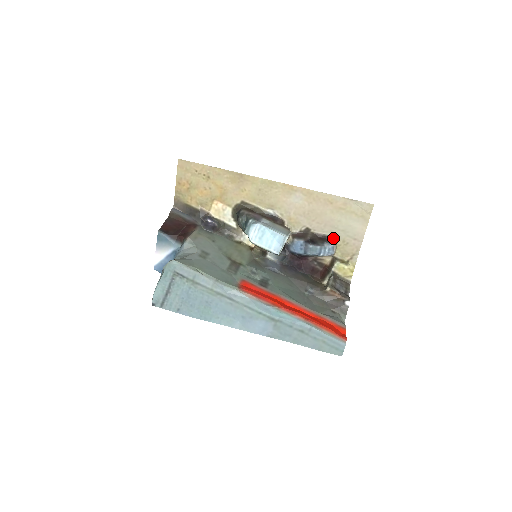
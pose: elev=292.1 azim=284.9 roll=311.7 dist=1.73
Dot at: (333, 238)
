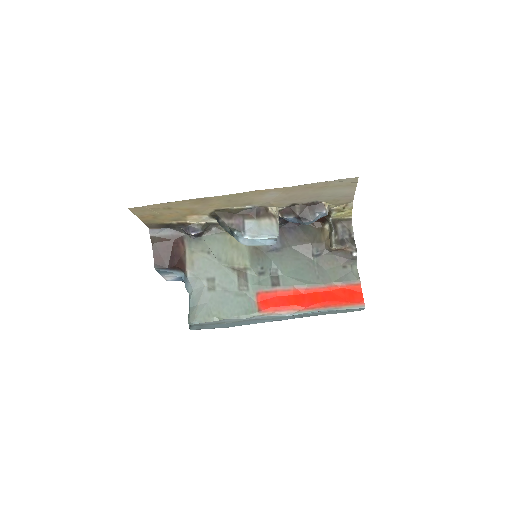
Dot at: (322, 201)
